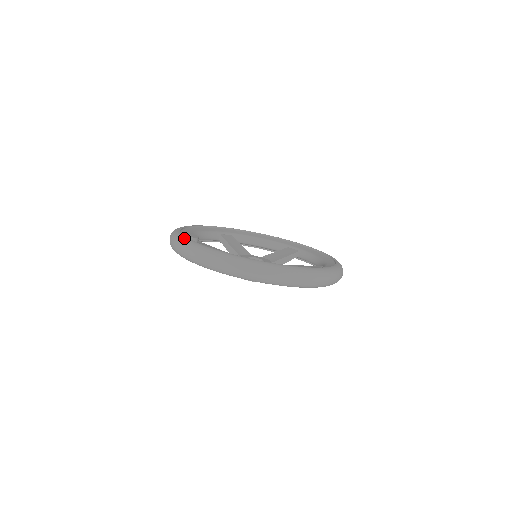
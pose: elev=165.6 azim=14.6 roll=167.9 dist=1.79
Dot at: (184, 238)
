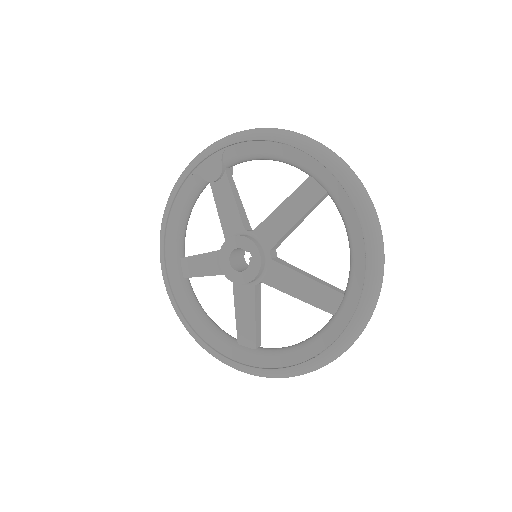
Dot at: occluded
